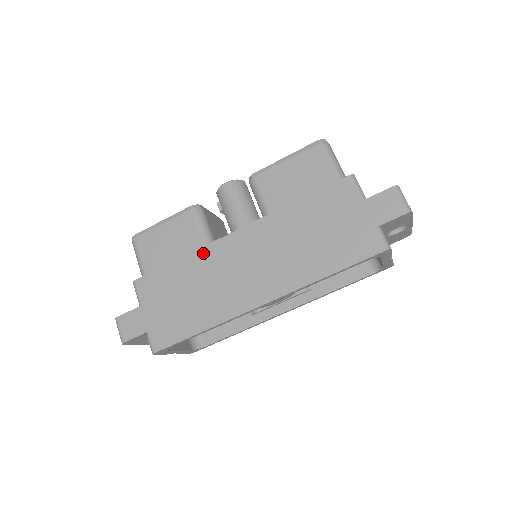
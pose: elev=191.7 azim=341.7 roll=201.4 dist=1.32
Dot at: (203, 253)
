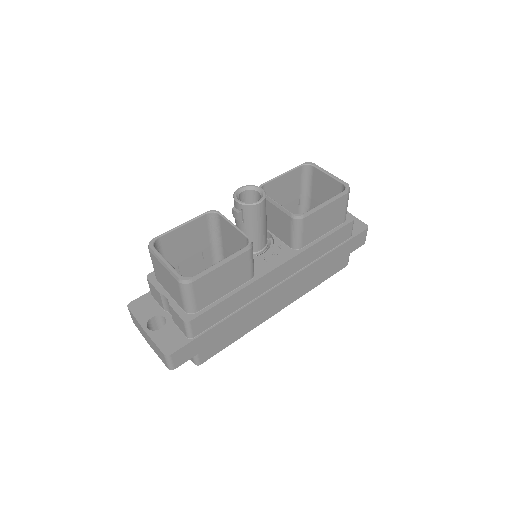
Dot at: (253, 286)
